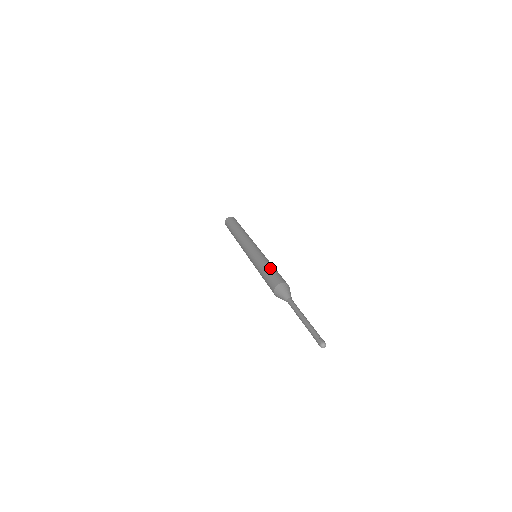
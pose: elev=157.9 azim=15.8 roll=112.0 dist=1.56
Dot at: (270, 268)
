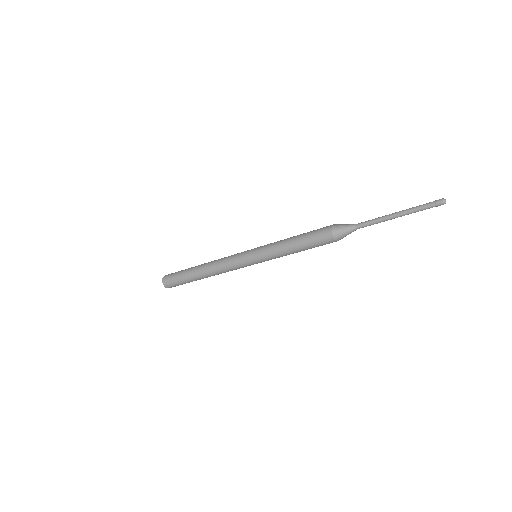
Dot at: occluded
